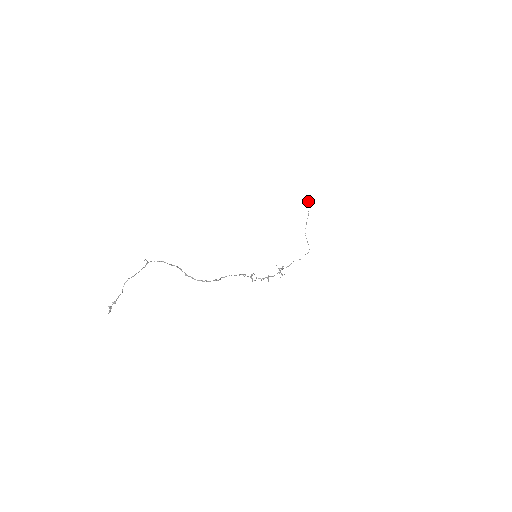
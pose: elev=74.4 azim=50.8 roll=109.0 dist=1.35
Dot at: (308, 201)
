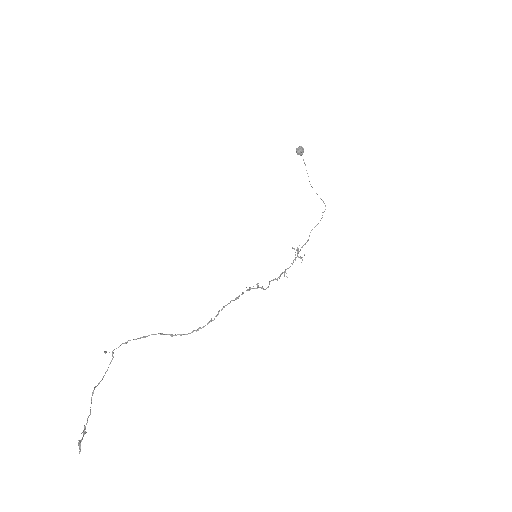
Dot at: (297, 148)
